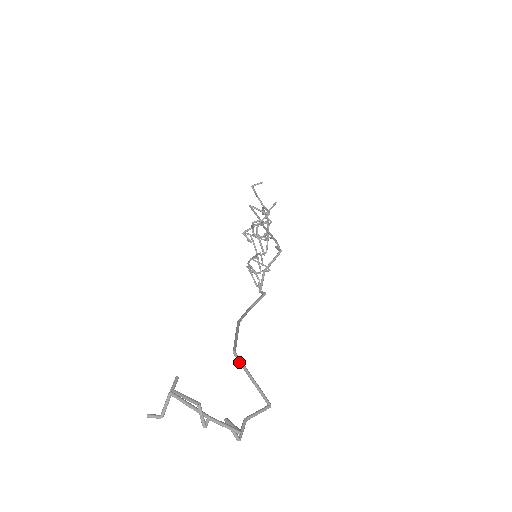
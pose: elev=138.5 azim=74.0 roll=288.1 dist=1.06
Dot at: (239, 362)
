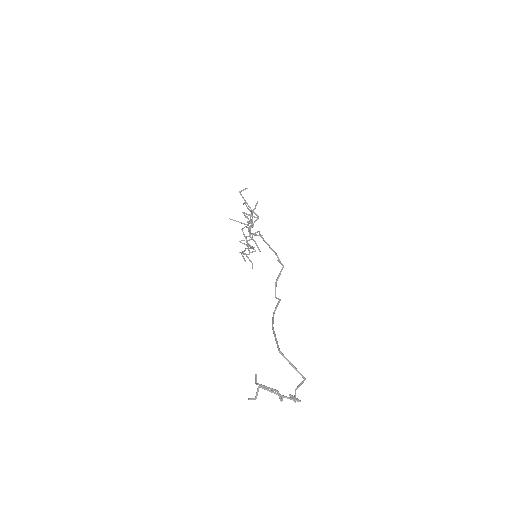
Dot at: (284, 357)
